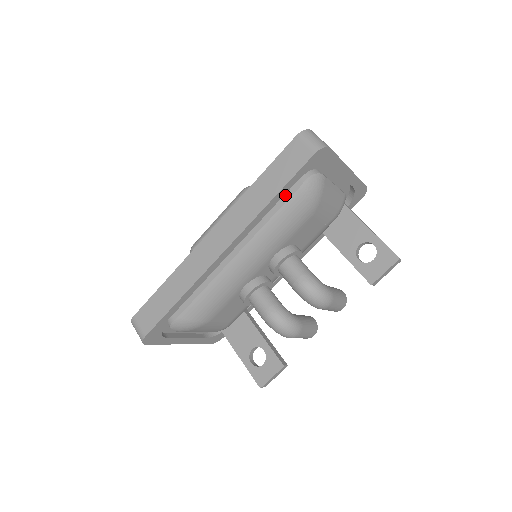
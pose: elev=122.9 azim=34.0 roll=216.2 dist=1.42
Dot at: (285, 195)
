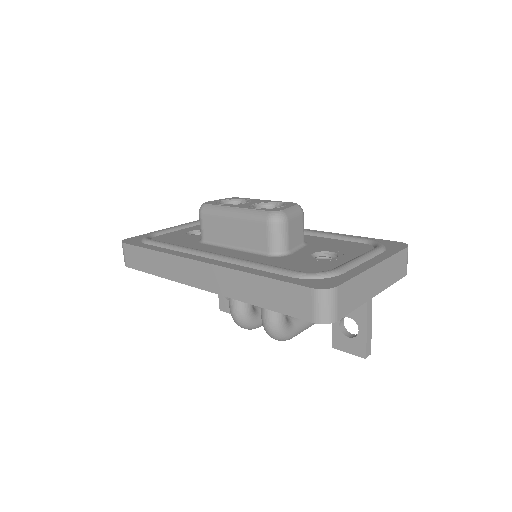
Dot at: occluded
